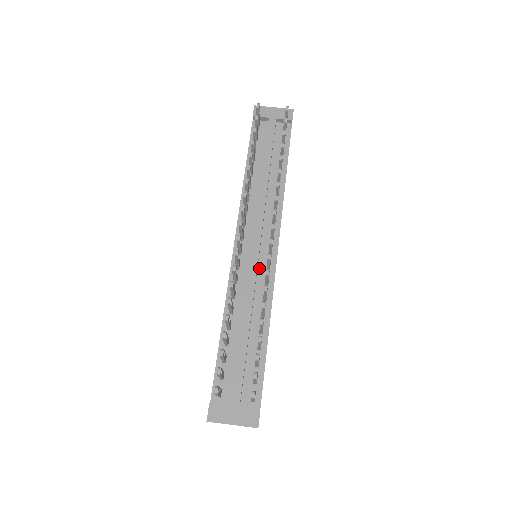
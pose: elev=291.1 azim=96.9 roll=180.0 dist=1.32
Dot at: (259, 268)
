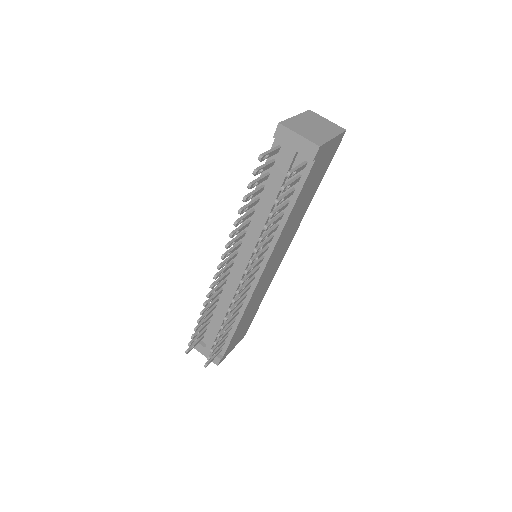
Dot at: occluded
